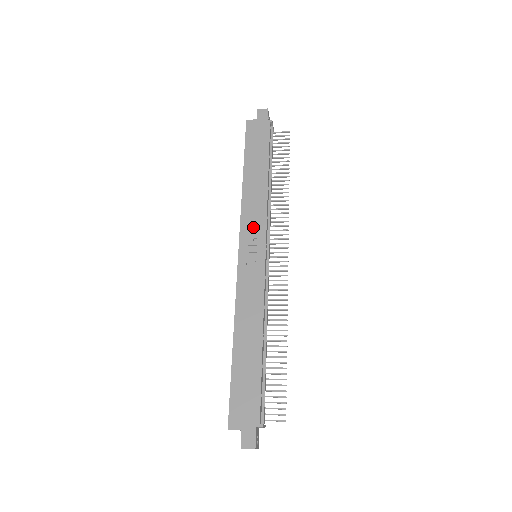
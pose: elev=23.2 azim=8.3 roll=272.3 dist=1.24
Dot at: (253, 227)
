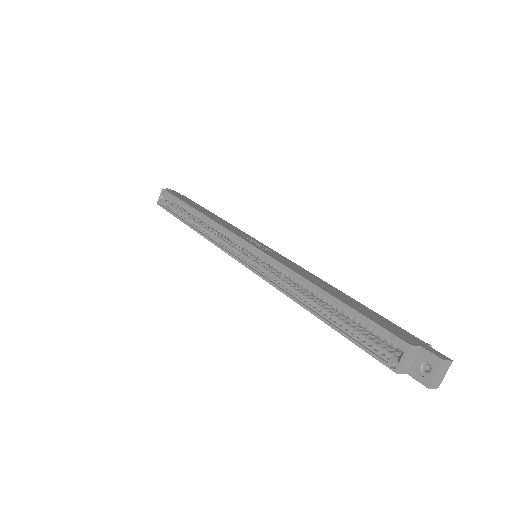
Dot at: (241, 233)
